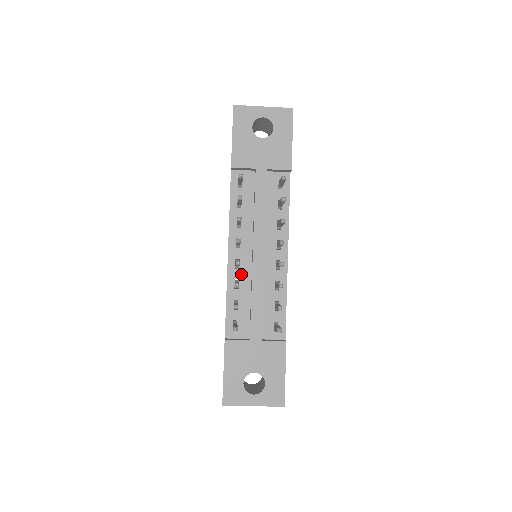
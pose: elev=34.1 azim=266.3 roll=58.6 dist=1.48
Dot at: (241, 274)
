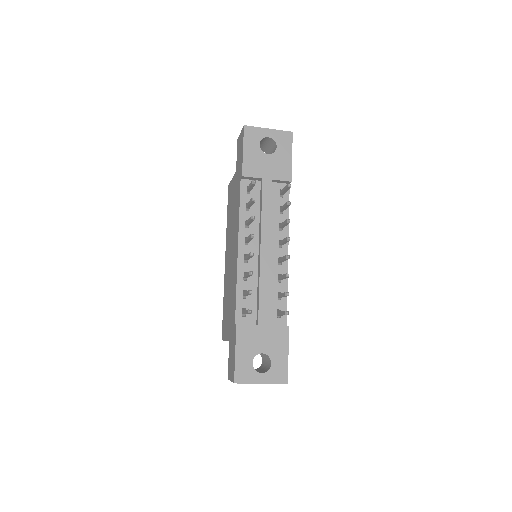
Dot at: (249, 268)
